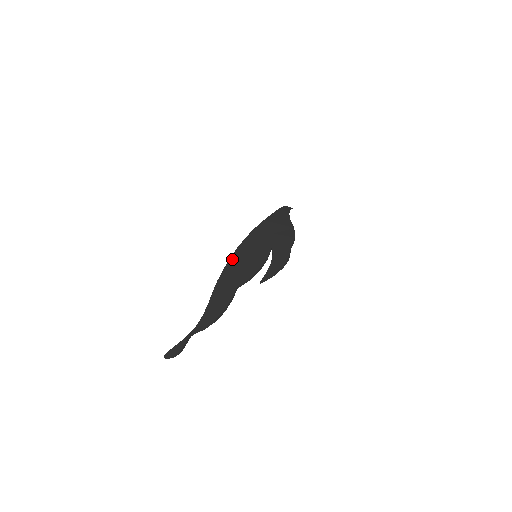
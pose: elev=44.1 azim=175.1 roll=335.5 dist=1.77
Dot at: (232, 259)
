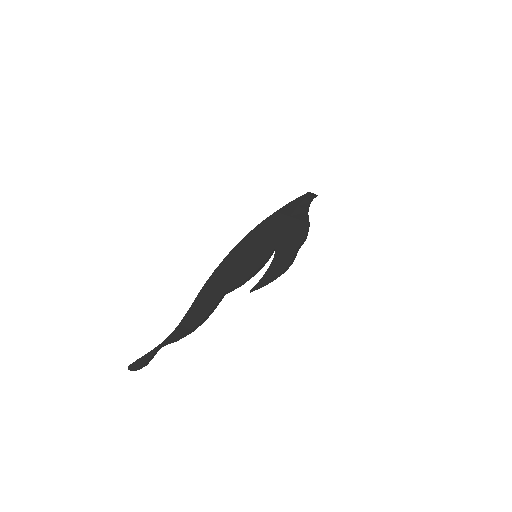
Dot at: (227, 258)
